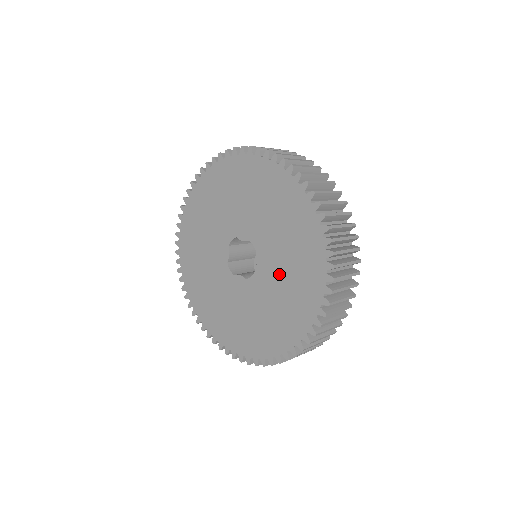
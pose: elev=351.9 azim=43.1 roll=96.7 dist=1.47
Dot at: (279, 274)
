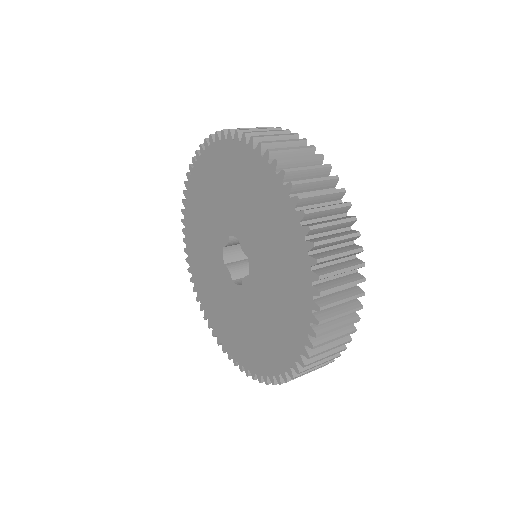
Dot at: (258, 232)
